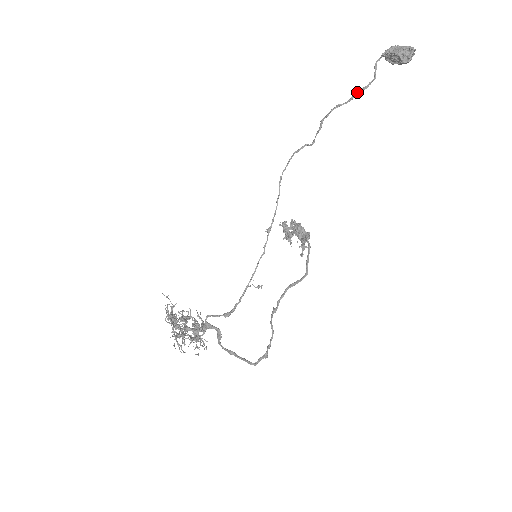
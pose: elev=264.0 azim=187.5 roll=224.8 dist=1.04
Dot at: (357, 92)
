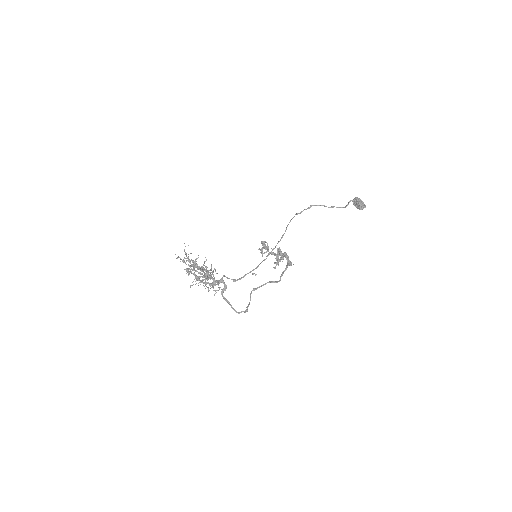
Dot at: occluded
